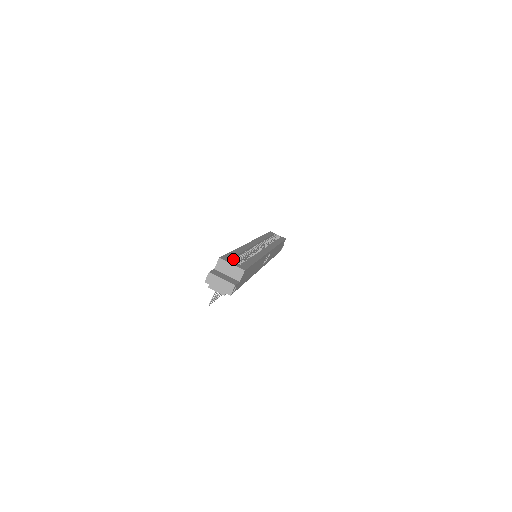
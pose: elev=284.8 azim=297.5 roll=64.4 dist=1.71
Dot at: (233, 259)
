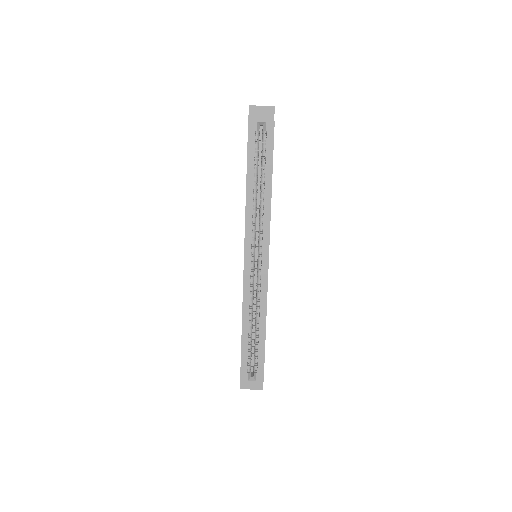
Dot at: (248, 361)
